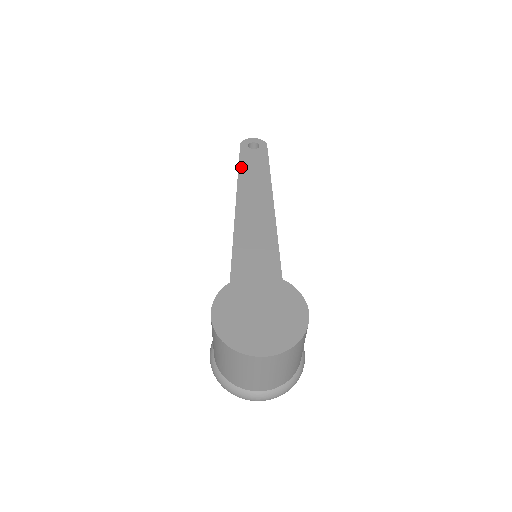
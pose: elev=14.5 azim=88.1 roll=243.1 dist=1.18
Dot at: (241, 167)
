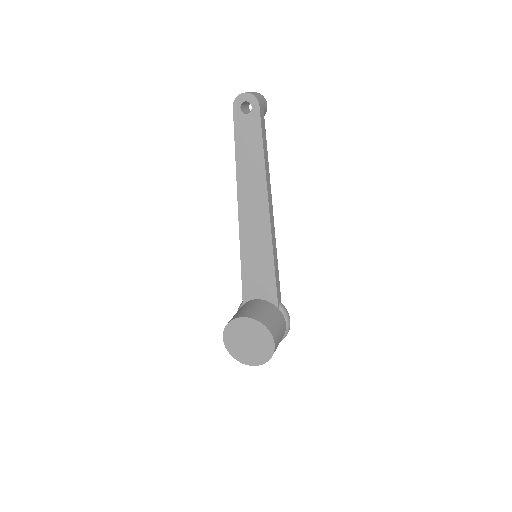
Dot at: (237, 146)
